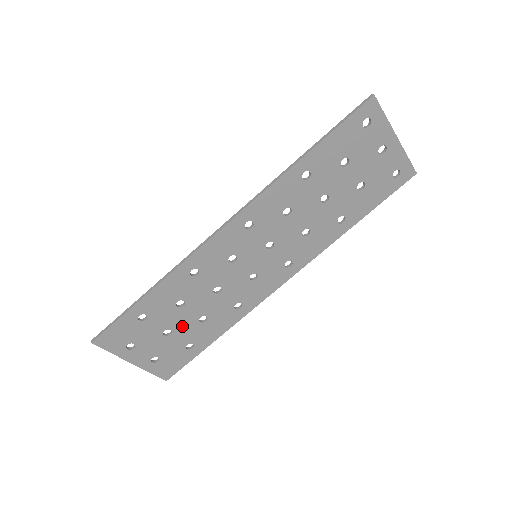
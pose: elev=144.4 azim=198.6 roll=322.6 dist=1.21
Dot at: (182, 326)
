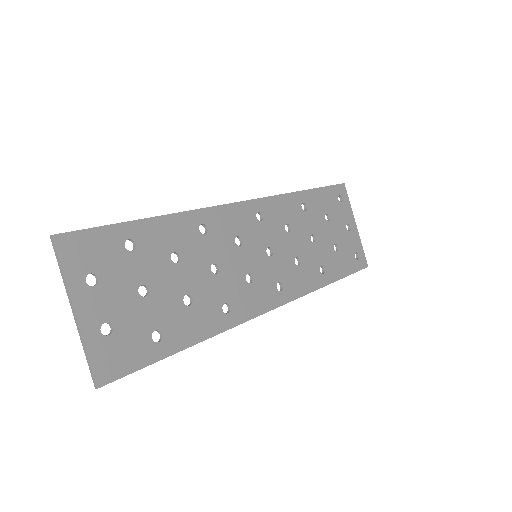
Dot at: (163, 293)
